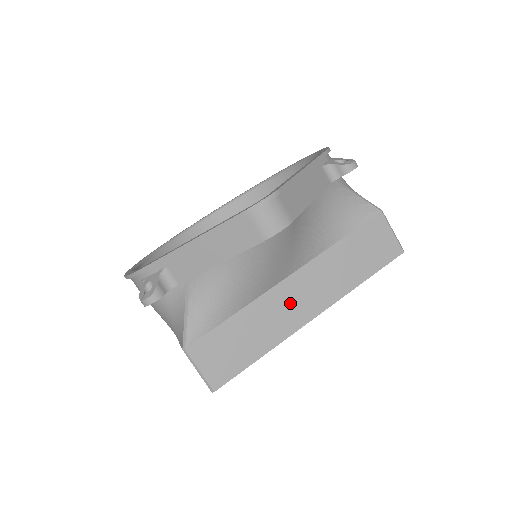
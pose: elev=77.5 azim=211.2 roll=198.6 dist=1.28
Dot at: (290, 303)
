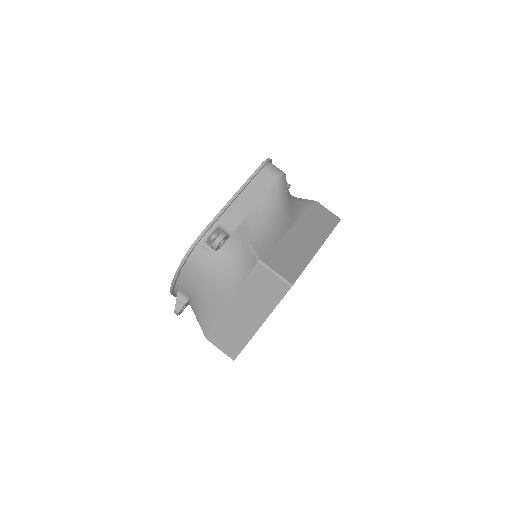
Dot at: (302, 239)
